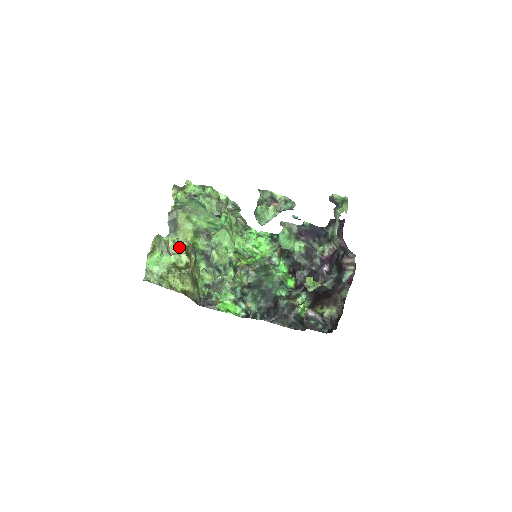
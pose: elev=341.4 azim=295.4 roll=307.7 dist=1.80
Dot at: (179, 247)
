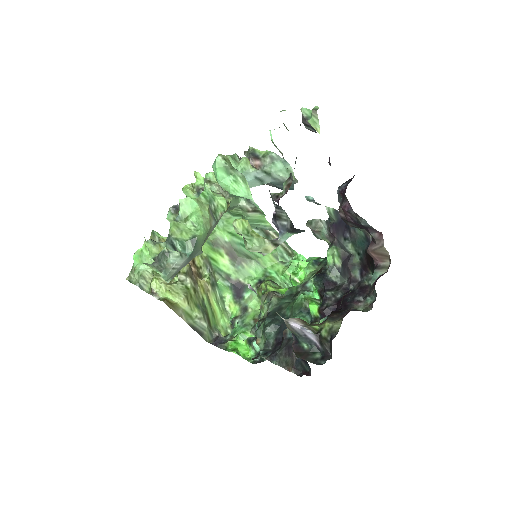
Dot at: occluded
